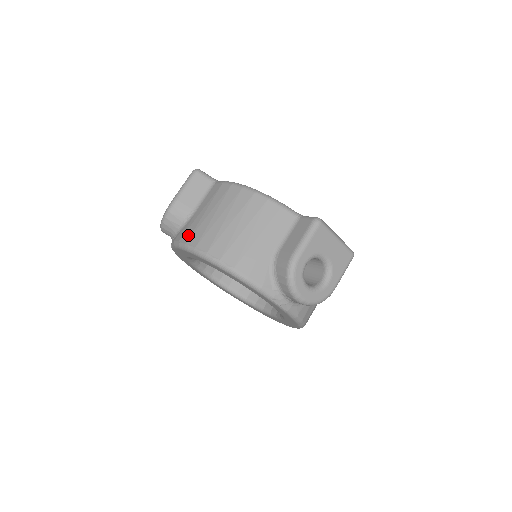
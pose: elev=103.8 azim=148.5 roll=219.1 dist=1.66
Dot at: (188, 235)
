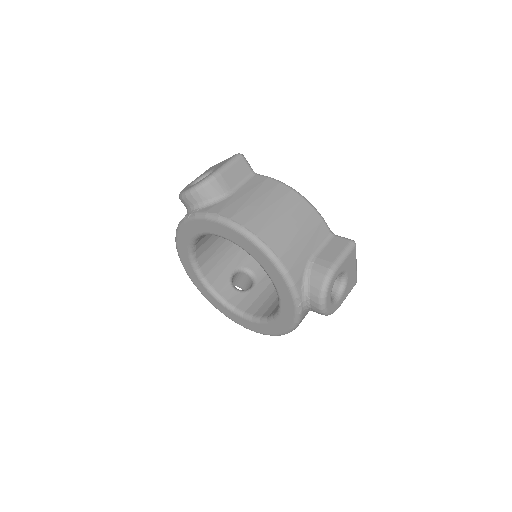
Dot at: (231, 212)
